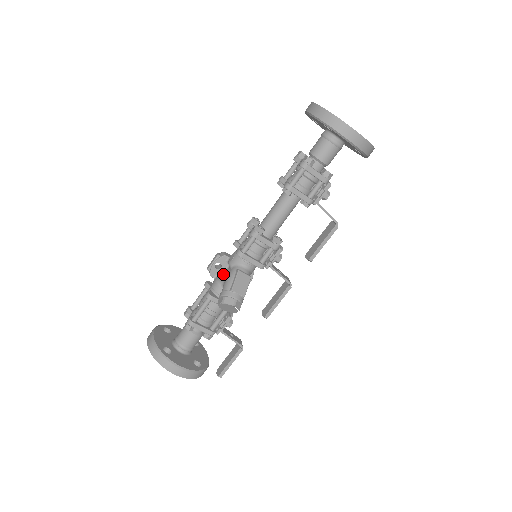
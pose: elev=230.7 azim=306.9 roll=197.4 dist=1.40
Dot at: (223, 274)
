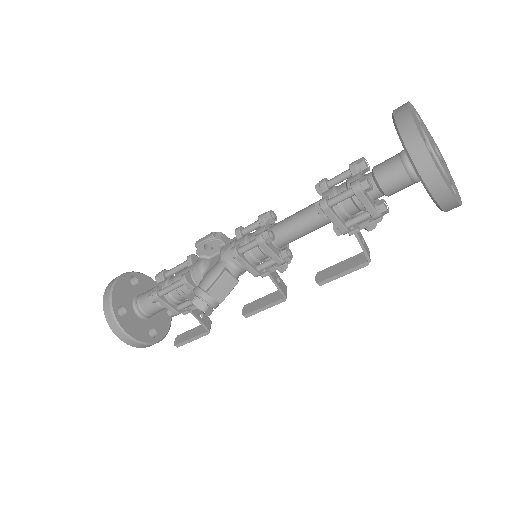
Dot at: (211, 257)
